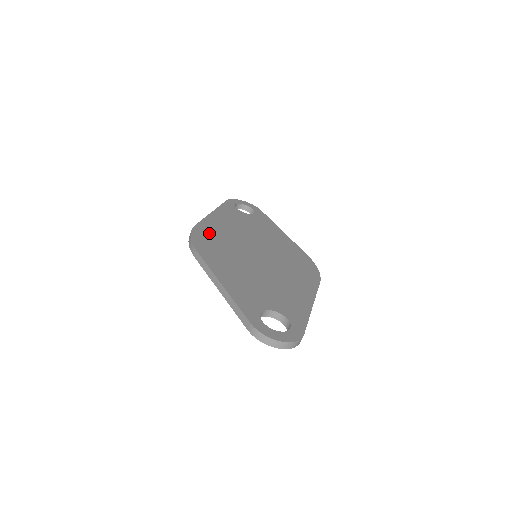
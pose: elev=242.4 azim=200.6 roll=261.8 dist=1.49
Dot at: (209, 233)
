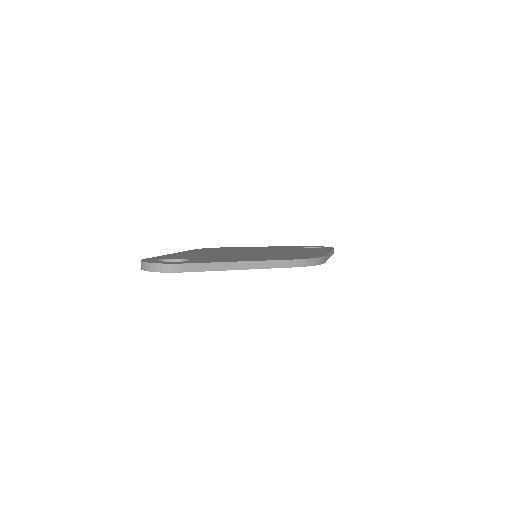
Dot at: (229, 248)
